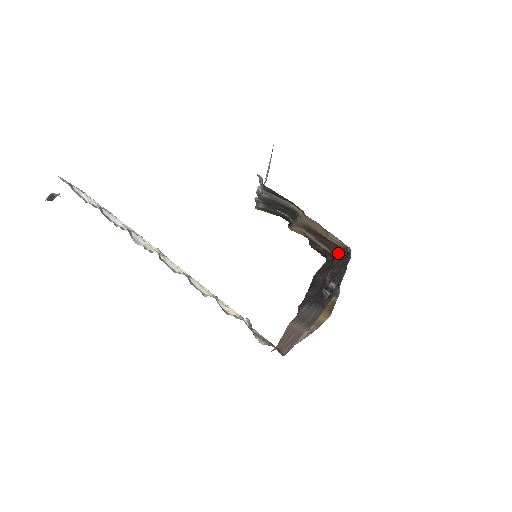
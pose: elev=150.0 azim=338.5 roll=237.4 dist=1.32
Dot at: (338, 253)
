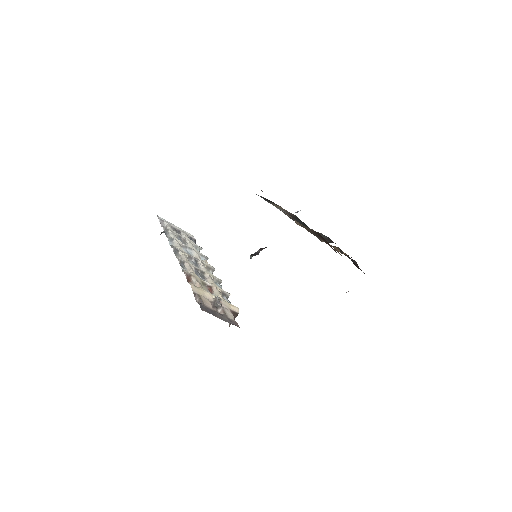
Dot at: occluded
